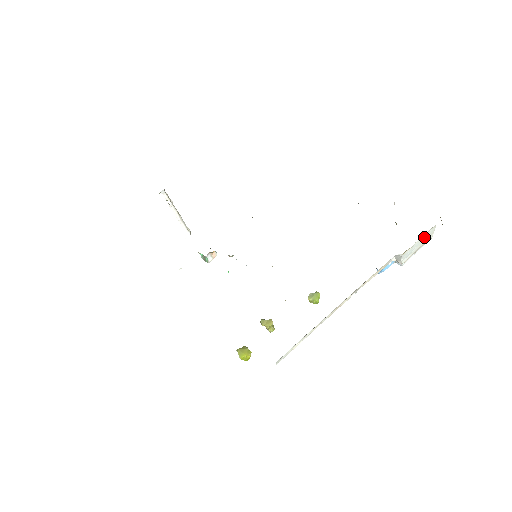
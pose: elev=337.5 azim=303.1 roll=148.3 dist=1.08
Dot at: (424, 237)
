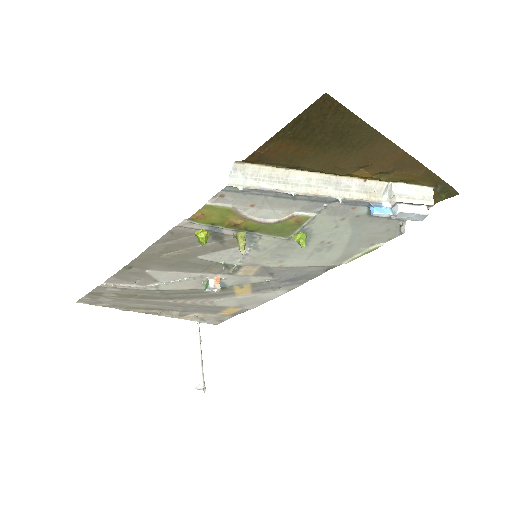
Dot at: (419, 189)
